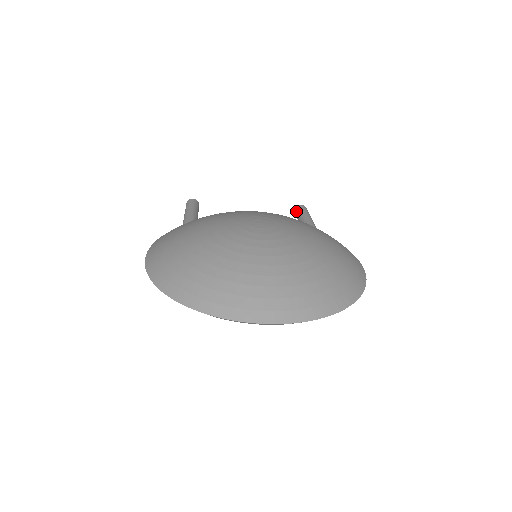
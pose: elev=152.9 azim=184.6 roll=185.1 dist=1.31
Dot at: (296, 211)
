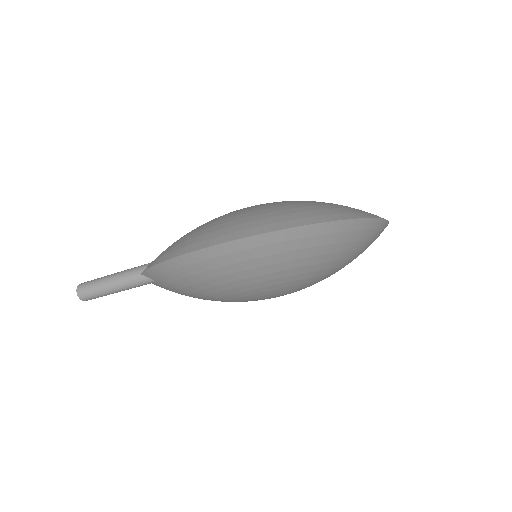
Dot at: occluded
